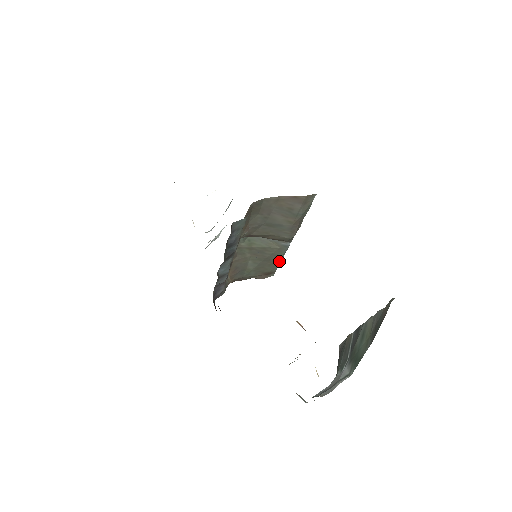
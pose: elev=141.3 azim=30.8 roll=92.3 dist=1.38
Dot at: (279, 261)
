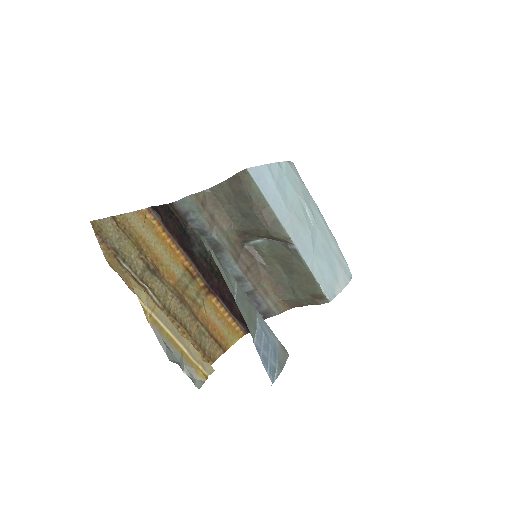
Dot at: (311, 276)
